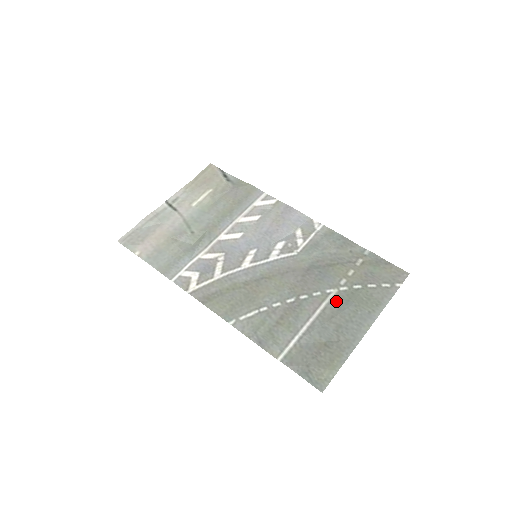
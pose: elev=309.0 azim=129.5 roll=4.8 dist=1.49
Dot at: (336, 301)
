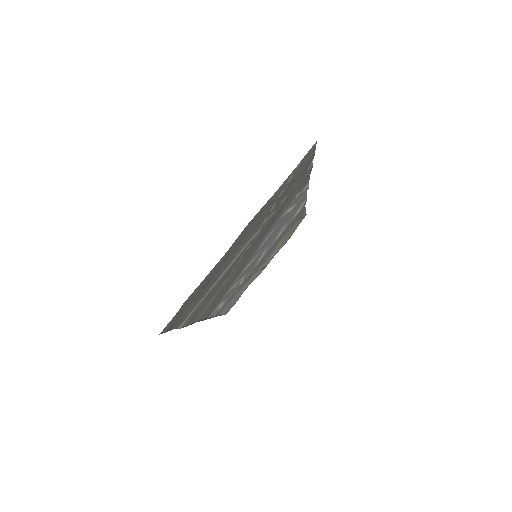
Dot at: (248, 238)
